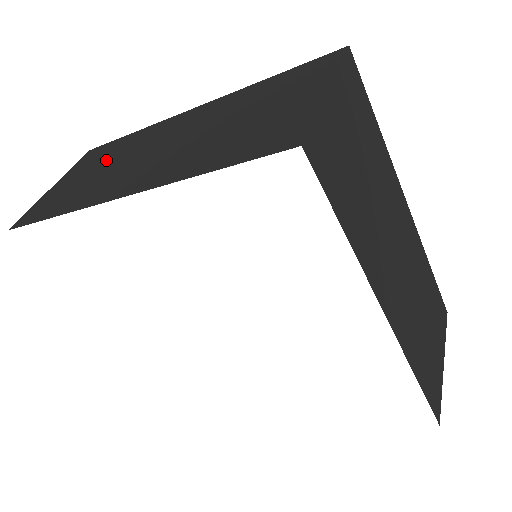
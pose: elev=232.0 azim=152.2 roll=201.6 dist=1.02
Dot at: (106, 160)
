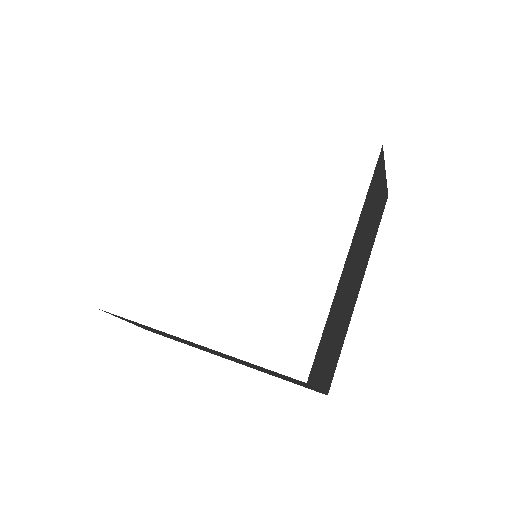
Dot at: occluded
